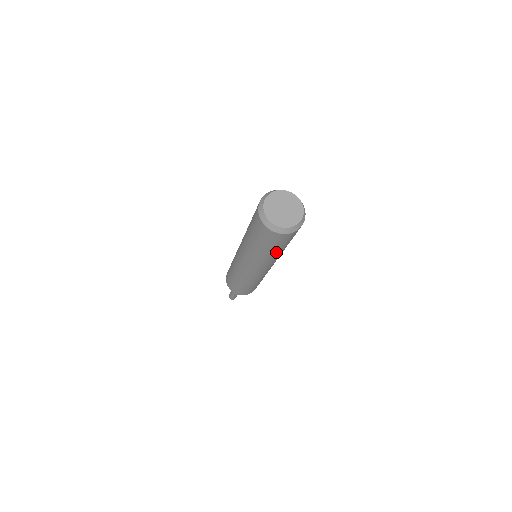
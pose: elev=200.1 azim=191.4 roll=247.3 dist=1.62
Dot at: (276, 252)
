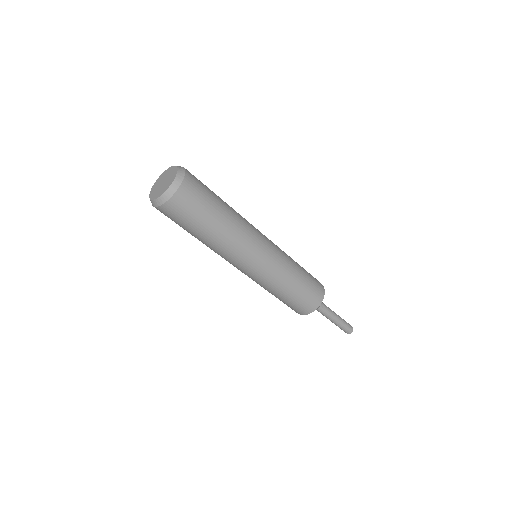
Dot at: (223, 212)
